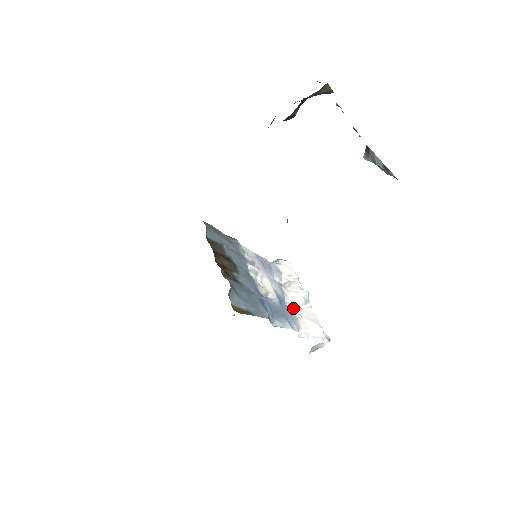
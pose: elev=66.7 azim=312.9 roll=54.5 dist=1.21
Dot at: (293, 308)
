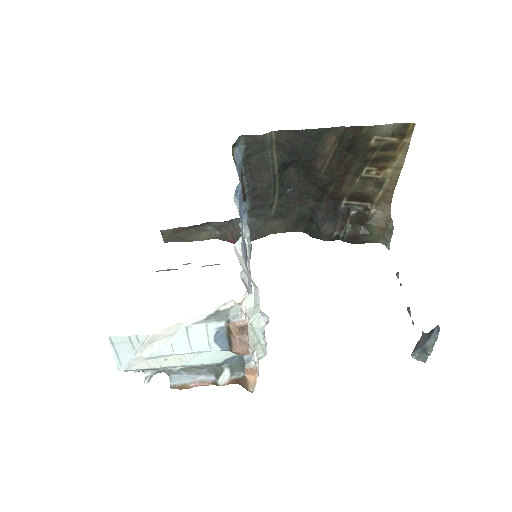
Dot at: (245, 285)
